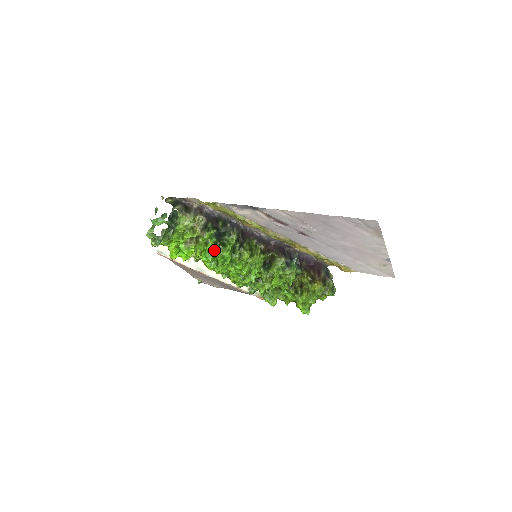
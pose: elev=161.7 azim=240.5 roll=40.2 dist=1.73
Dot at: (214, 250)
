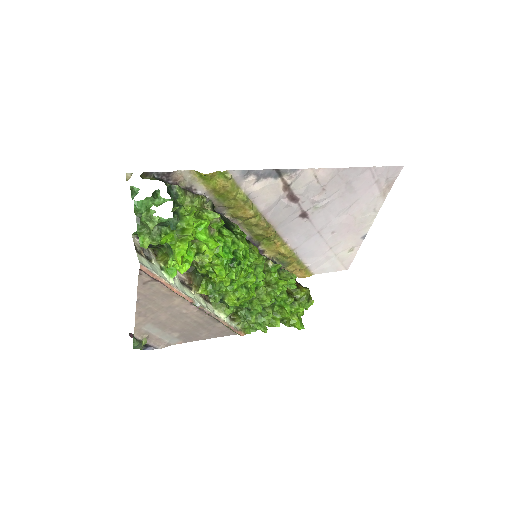
Dot at: (235, 240)
